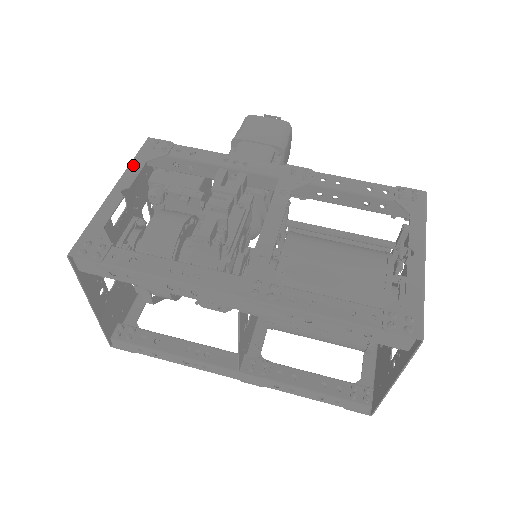
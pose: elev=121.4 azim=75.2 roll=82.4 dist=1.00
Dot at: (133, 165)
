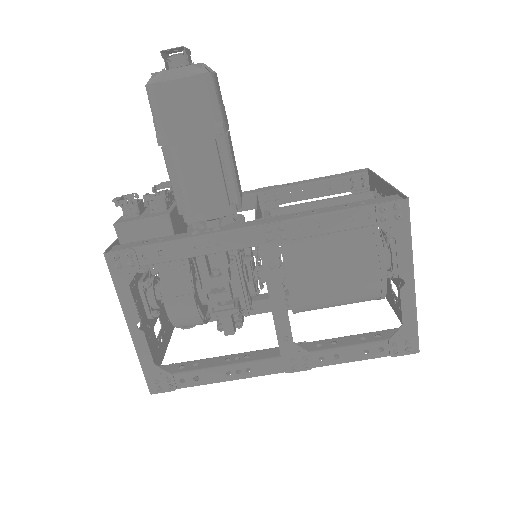
Dot at: (122, 296)
